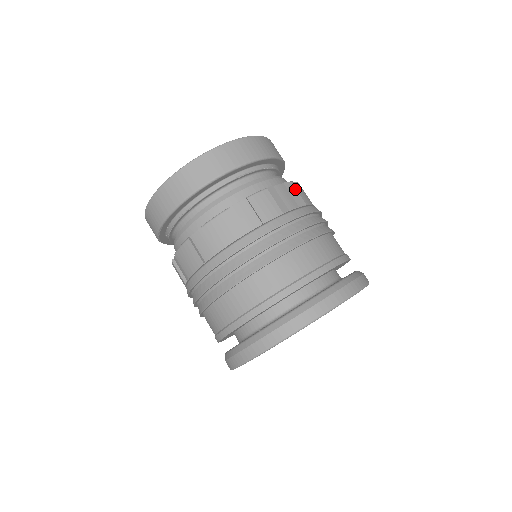
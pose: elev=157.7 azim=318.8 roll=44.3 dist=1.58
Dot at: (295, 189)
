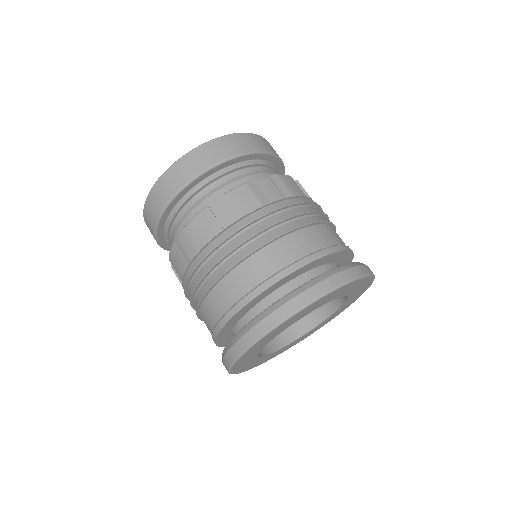
Dot at: (281, 181)
